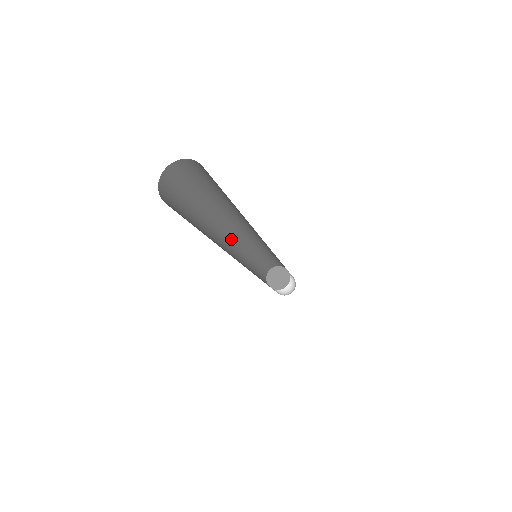
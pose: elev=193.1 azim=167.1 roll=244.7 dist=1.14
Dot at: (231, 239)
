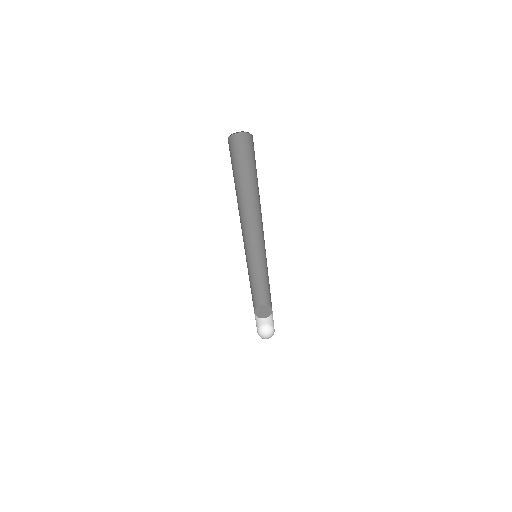
Dot at: occluded
